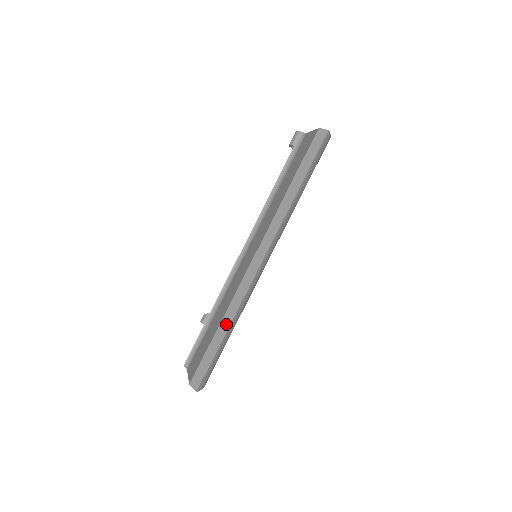
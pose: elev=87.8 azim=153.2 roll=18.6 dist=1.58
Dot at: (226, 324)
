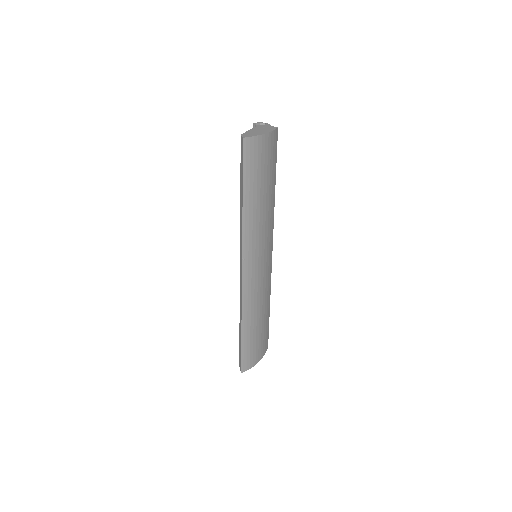
Dot at: (240, 323)
